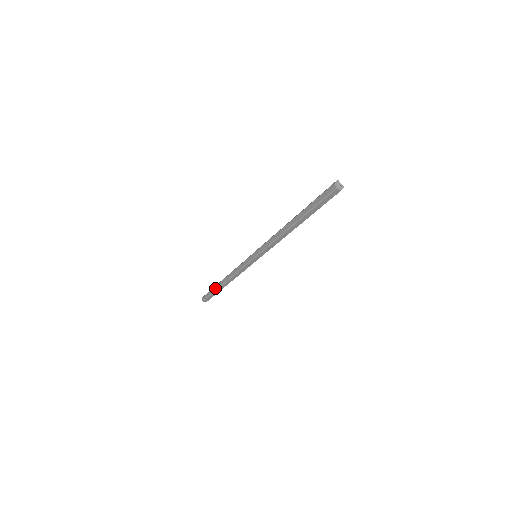
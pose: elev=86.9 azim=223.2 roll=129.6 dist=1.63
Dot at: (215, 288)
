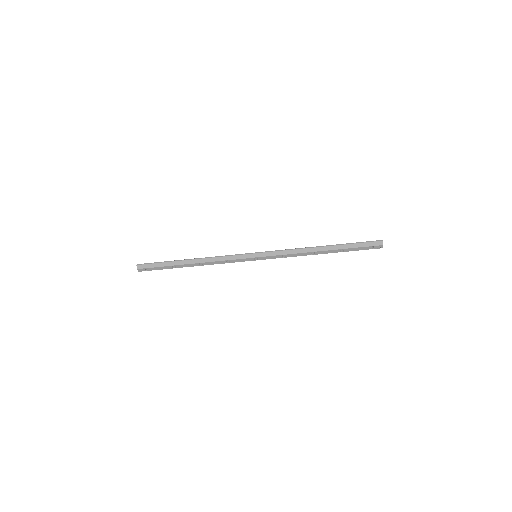
Dot at: occluded
